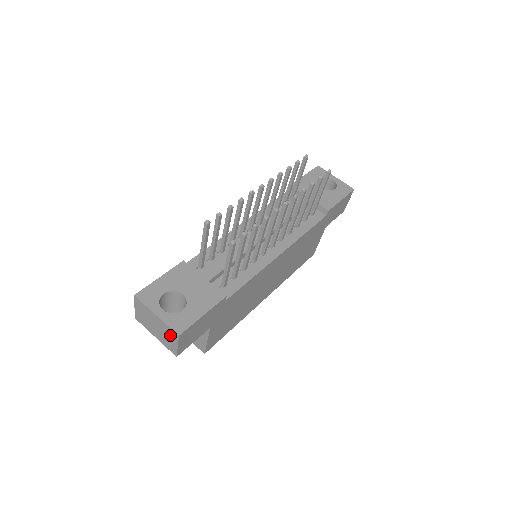
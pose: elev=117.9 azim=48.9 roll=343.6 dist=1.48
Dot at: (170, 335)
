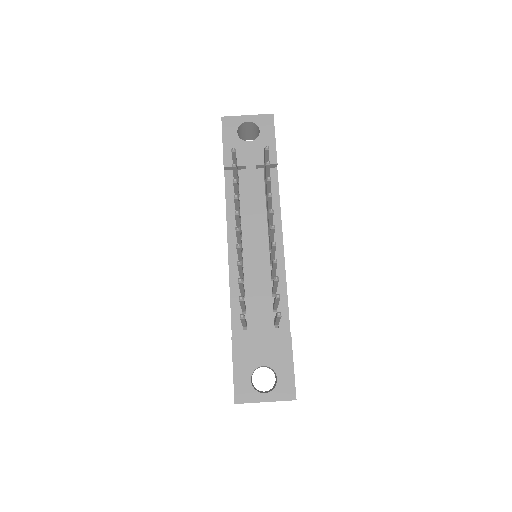
Dot at: occluded
